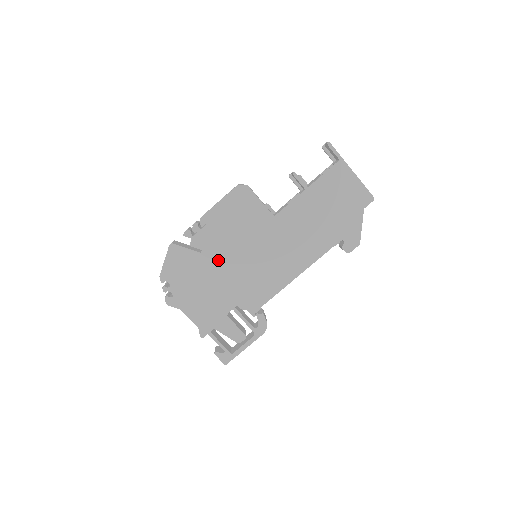
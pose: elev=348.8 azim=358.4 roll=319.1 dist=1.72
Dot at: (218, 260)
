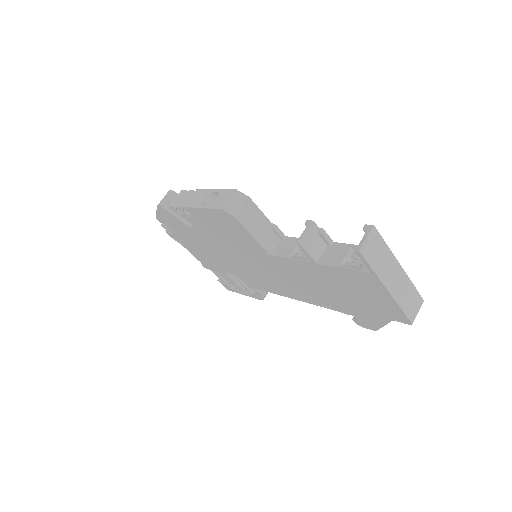
Dot at: (210, 242)
